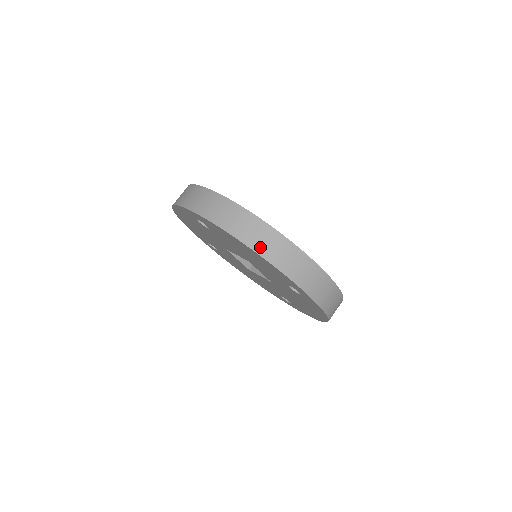
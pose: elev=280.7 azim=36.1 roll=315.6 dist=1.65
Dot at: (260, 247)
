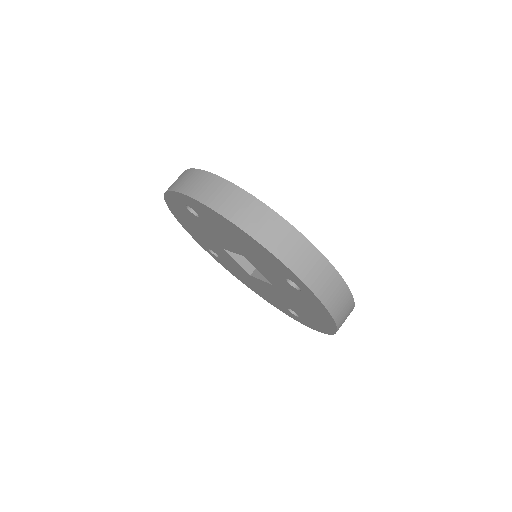
Dot at: (248, 224)
